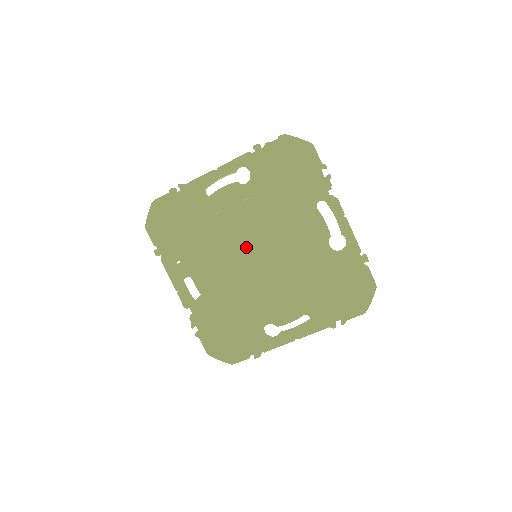
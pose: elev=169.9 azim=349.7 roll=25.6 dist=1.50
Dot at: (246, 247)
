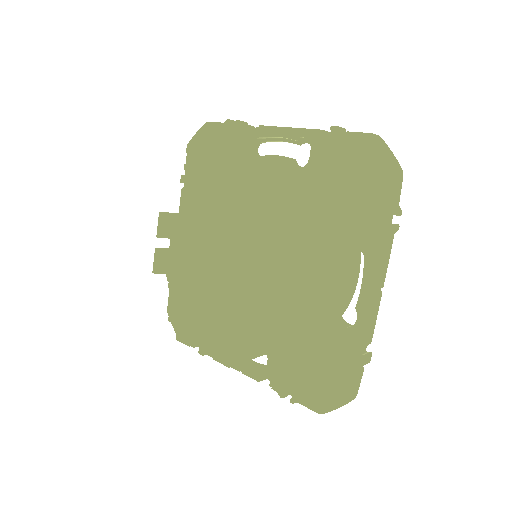
Dot at: (199, 245)
